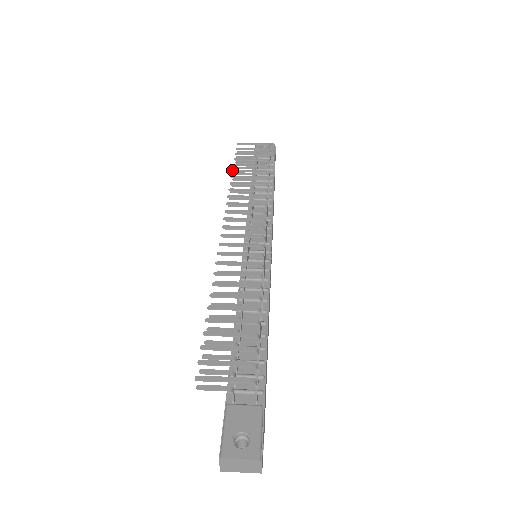
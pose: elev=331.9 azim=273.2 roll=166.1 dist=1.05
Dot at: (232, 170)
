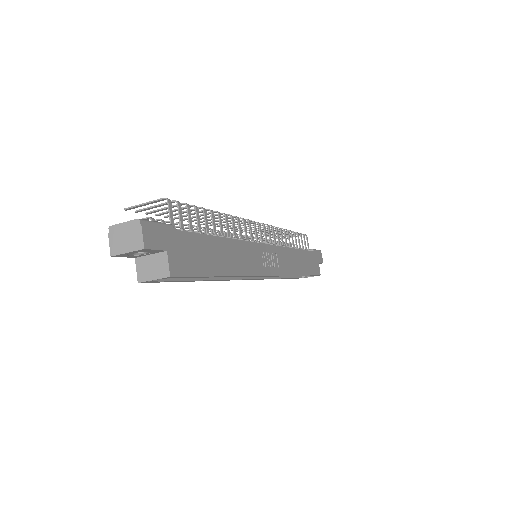
Dot at: (262, 236)
